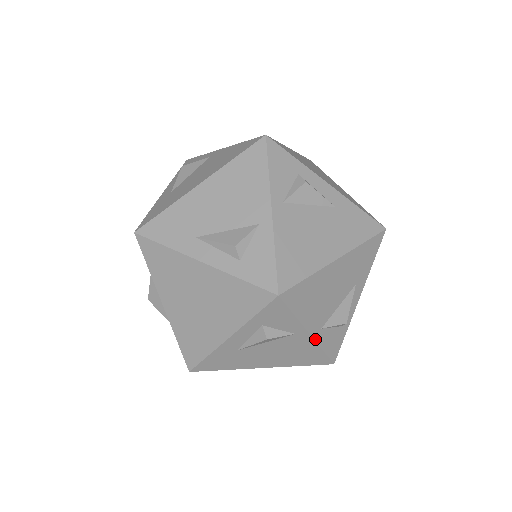
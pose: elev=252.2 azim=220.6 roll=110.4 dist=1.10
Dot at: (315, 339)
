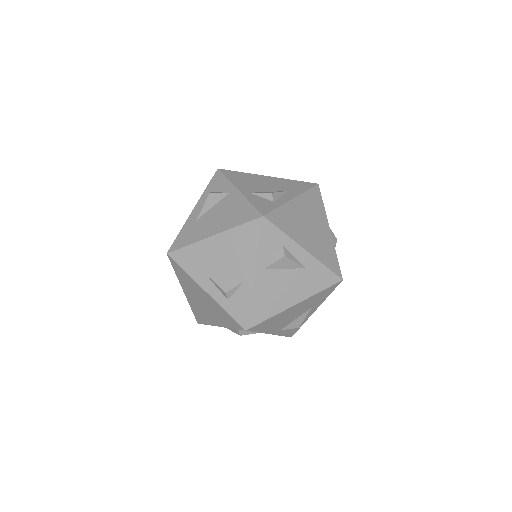
Dot at: (243, 195)
